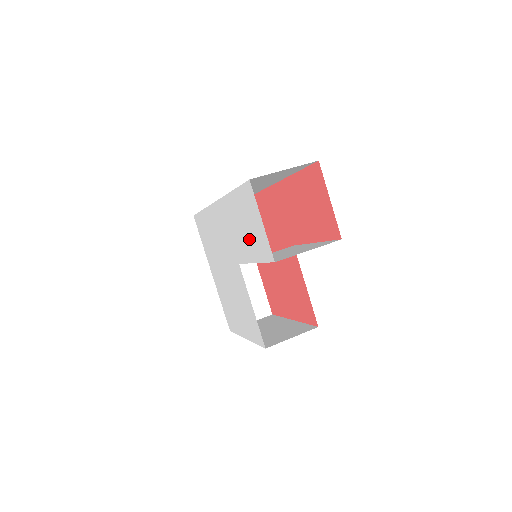
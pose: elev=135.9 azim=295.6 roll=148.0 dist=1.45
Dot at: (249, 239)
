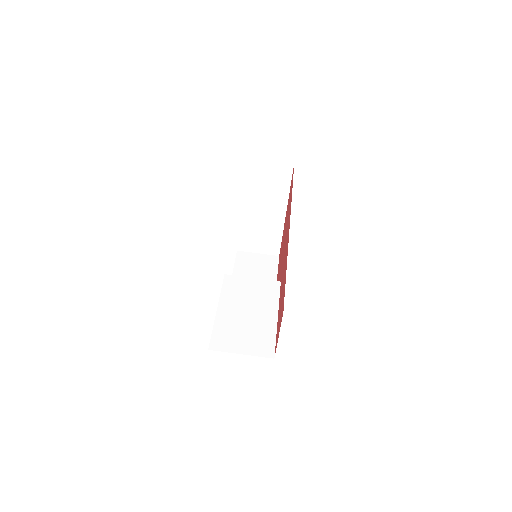
Dot at: occluded
